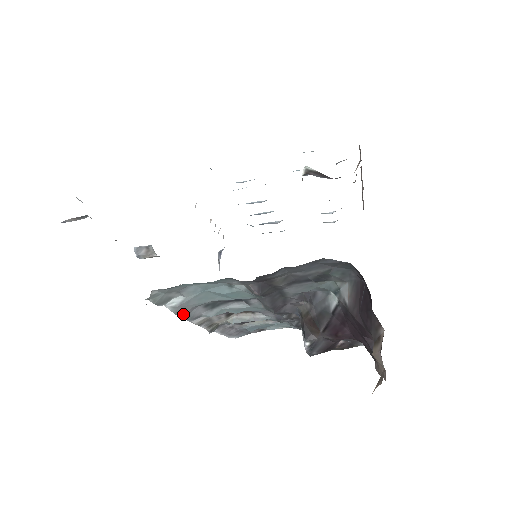
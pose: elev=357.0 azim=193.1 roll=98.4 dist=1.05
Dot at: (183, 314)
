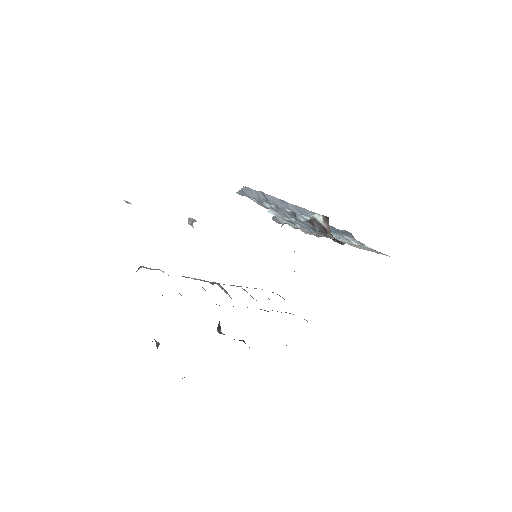
Dot at: occluded
